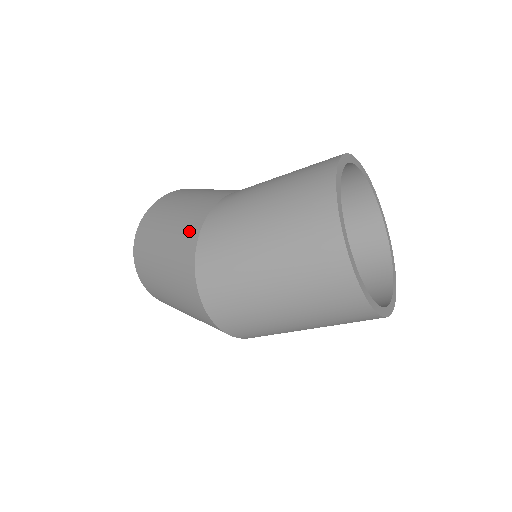
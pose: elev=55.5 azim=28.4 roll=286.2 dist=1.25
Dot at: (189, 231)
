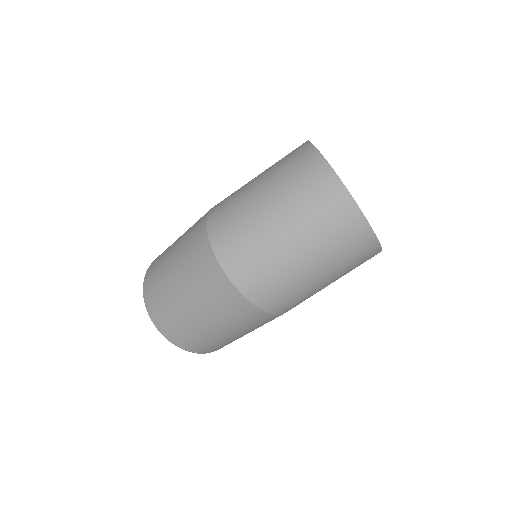
Dot at: (199, 220)
